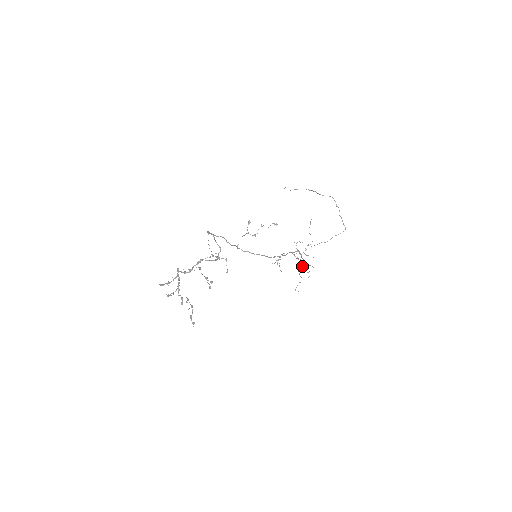
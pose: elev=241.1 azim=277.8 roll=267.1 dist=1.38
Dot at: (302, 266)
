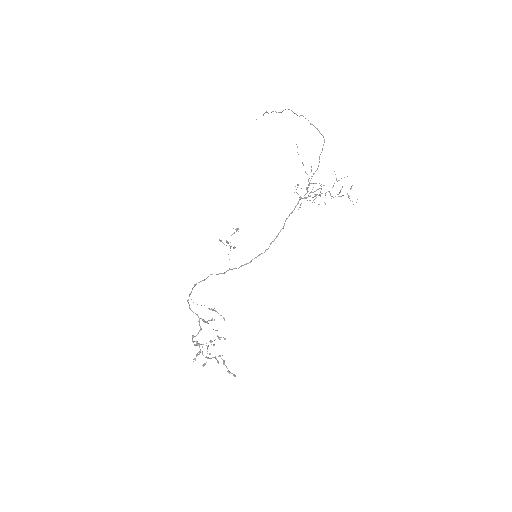
Dot at: occluded
